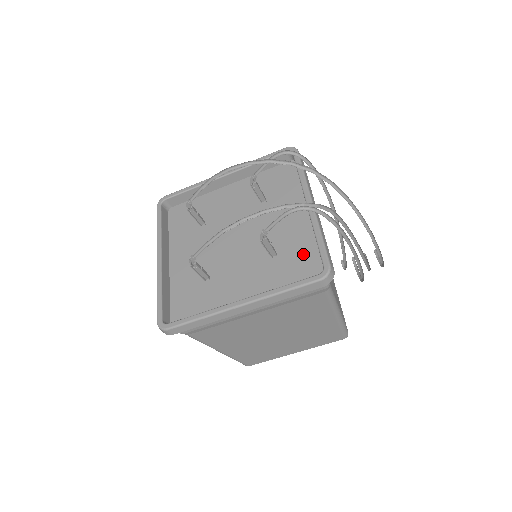
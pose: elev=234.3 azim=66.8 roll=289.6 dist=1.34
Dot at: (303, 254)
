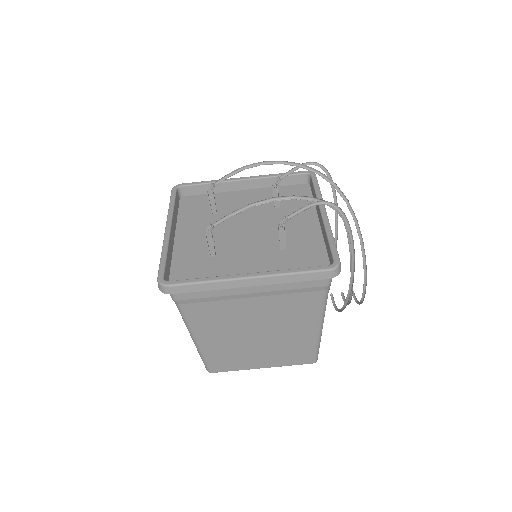
Dot at: (311, 252)
